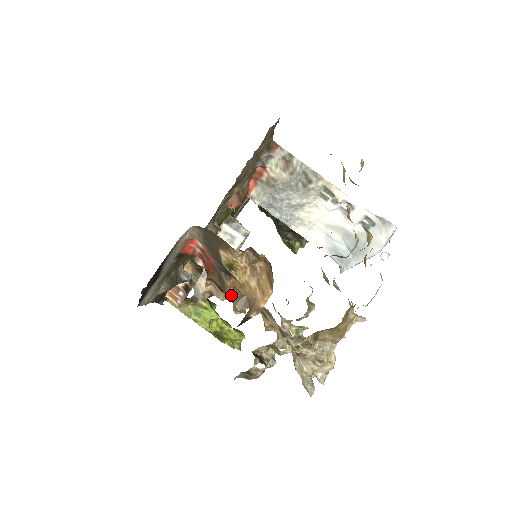
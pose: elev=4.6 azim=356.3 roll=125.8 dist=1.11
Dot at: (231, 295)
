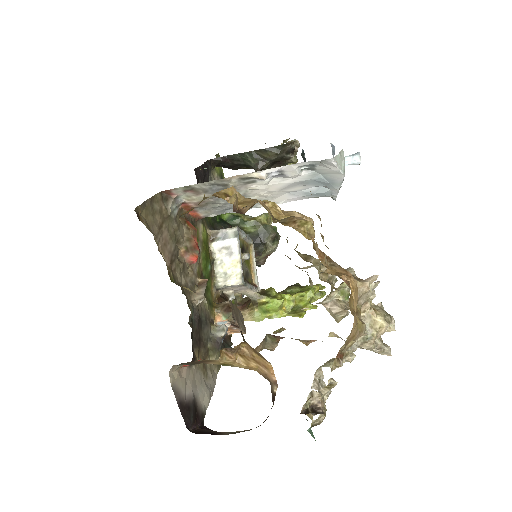
Dot at: occluded
